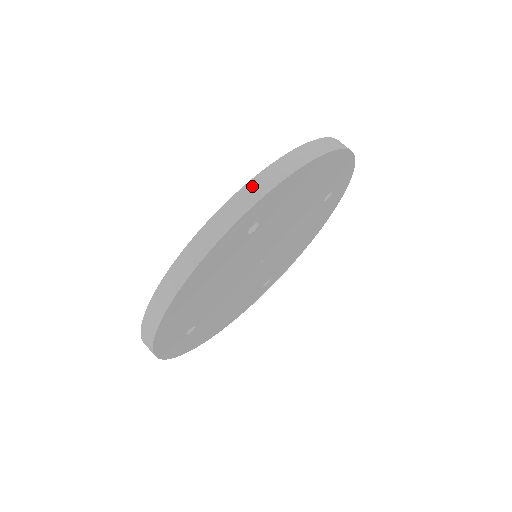
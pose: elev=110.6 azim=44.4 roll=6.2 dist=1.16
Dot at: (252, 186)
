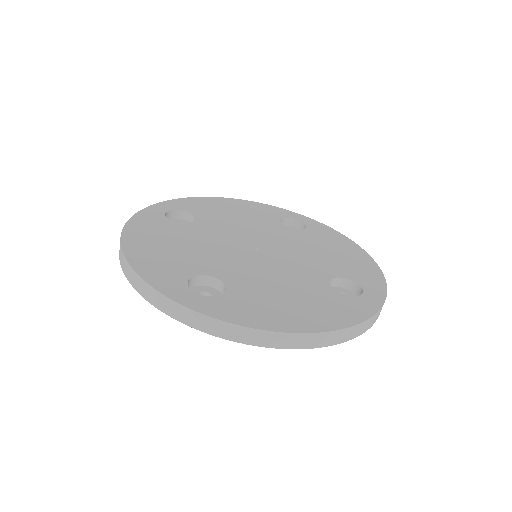
Dot at: (196, 316)
